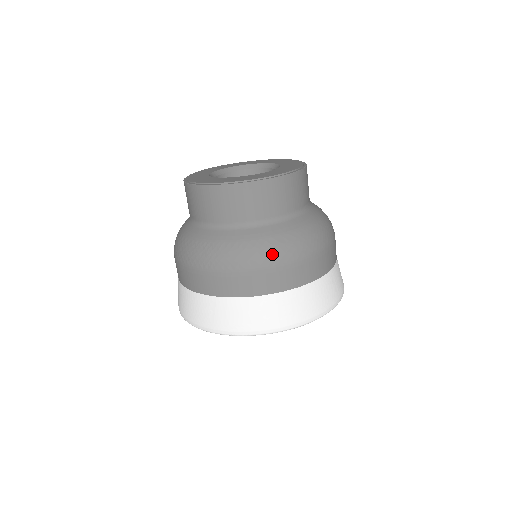
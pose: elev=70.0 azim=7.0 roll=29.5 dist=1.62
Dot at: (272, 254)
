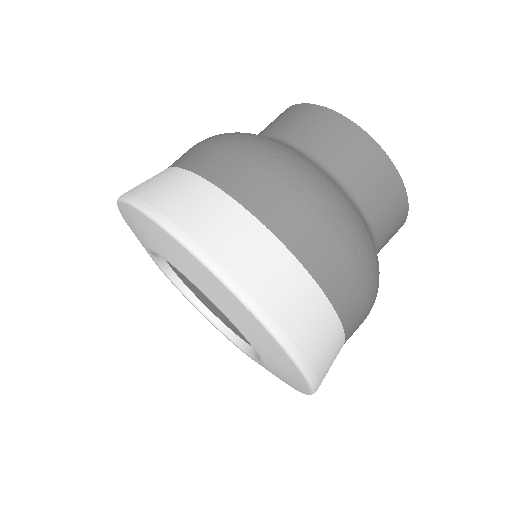
Dot at: (377, 286)
